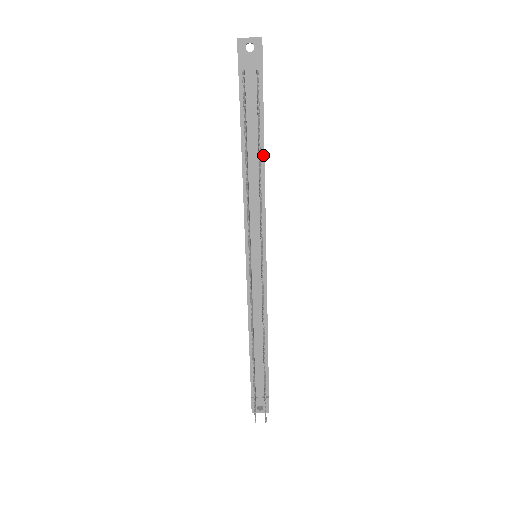
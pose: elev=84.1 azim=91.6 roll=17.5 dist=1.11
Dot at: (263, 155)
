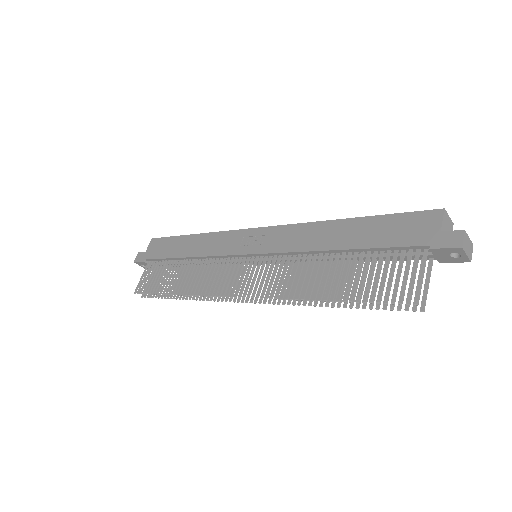
Dot at: (350, 261)
